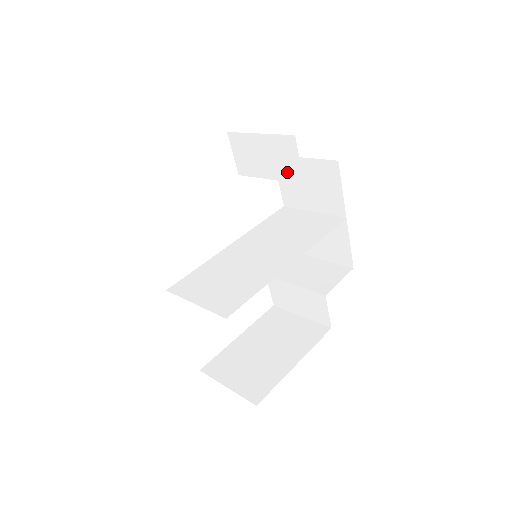
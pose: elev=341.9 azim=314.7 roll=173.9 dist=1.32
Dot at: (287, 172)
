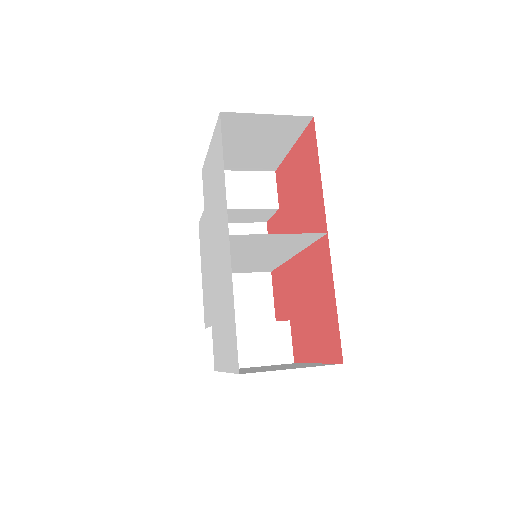
Dot at: (263, 200)
